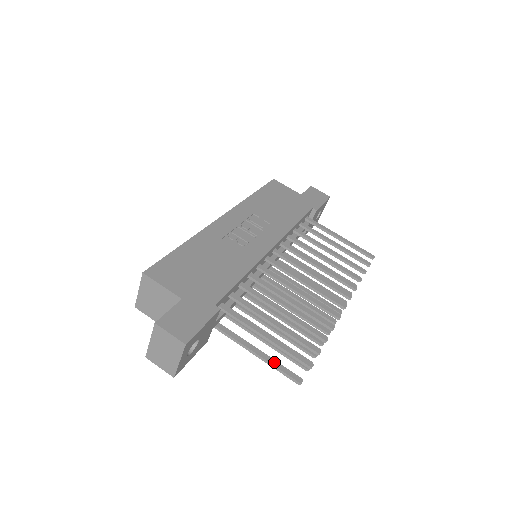
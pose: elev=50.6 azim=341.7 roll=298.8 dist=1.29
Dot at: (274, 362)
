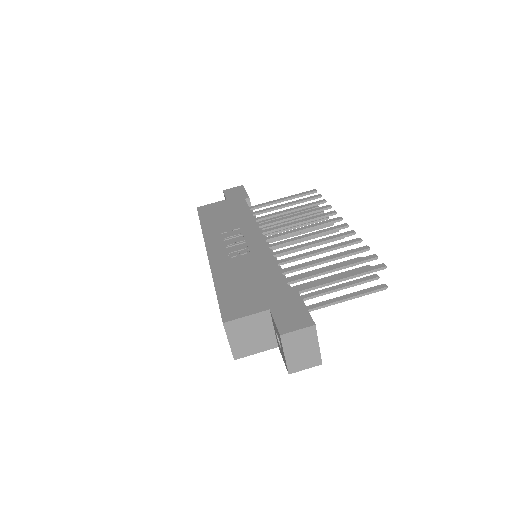
Dot at: (358, 293)
